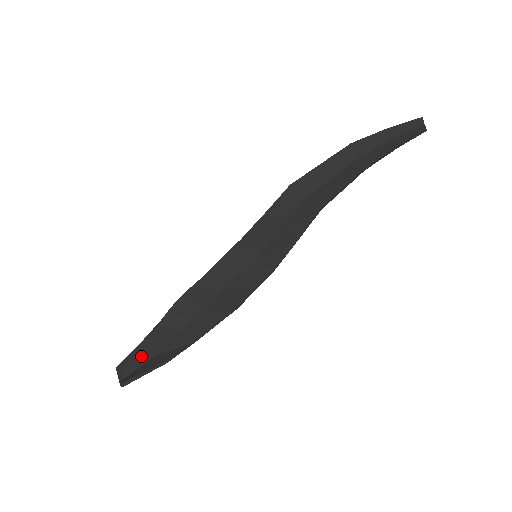
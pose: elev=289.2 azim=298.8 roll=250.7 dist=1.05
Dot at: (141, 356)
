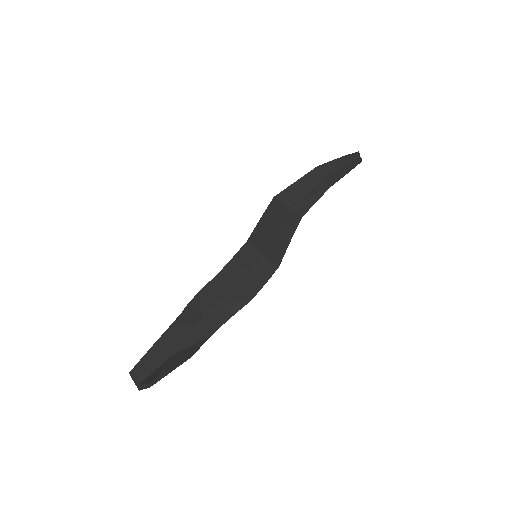
Dot at: (157, 356)
